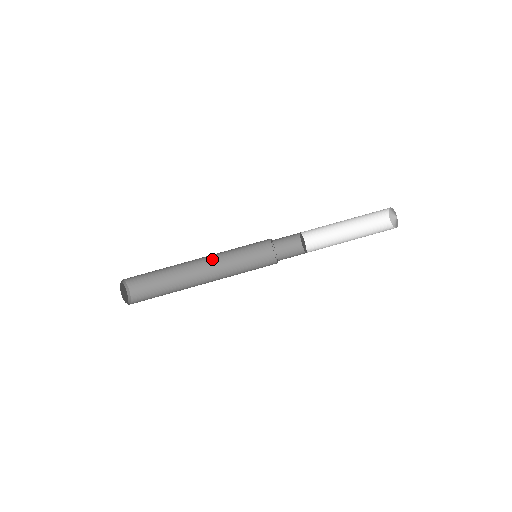
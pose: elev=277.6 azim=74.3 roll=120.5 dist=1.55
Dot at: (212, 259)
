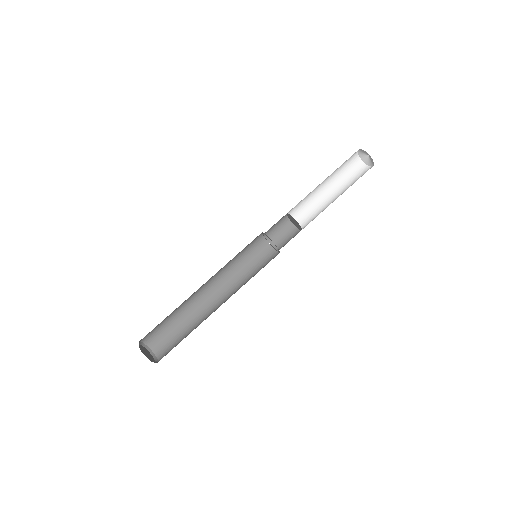
Dot at: (223, 288)
